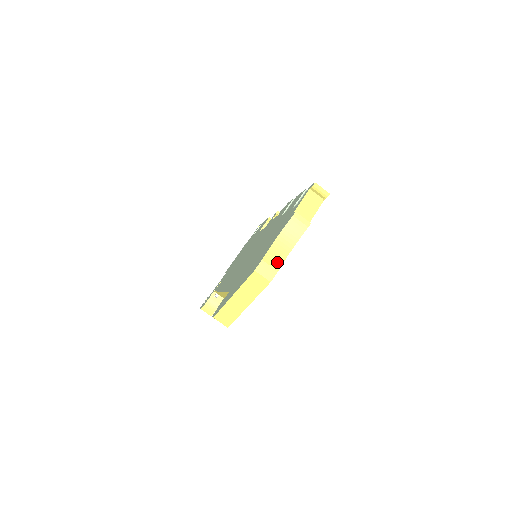
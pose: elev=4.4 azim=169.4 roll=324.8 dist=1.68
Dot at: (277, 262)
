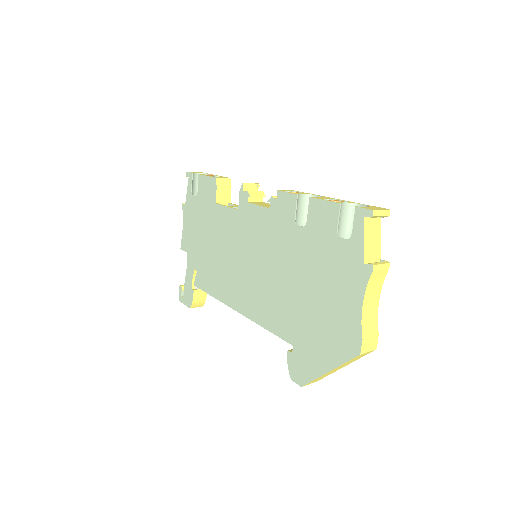
Dot at: (373, 326)
